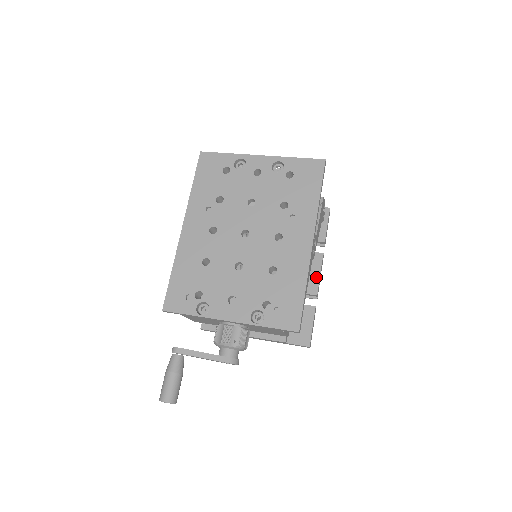
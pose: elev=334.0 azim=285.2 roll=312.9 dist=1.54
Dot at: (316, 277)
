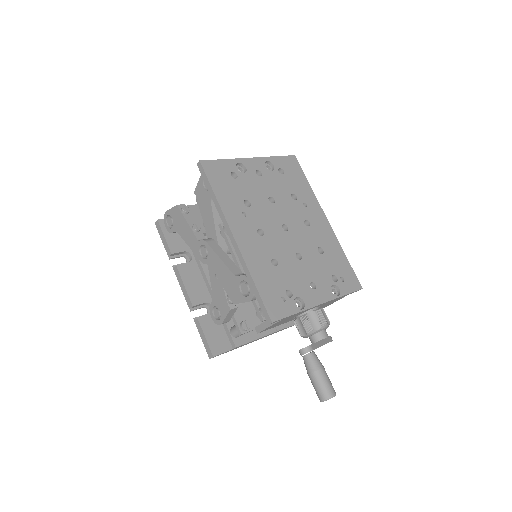
Dot at: occluded
